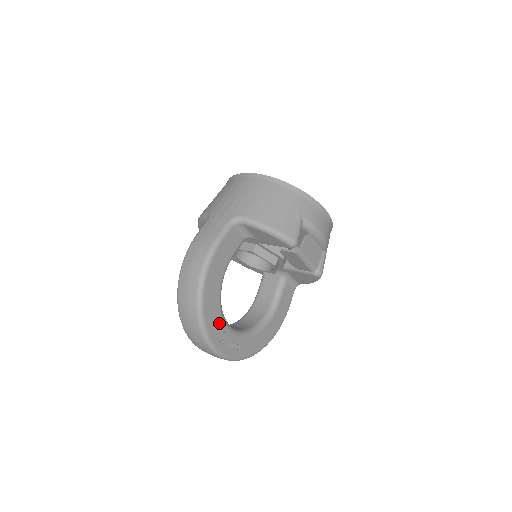
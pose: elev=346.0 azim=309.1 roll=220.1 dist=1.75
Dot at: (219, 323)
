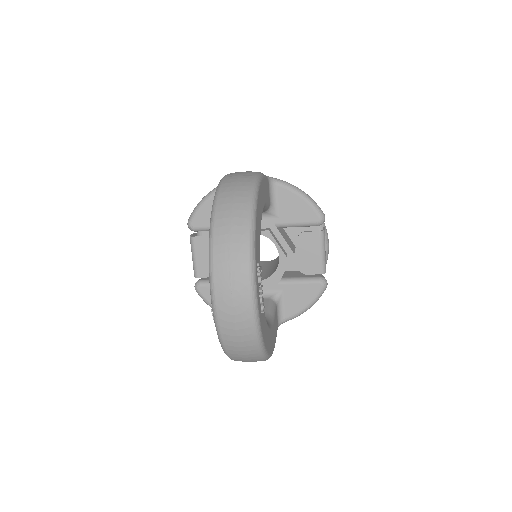
Dot at: (259, 250)
